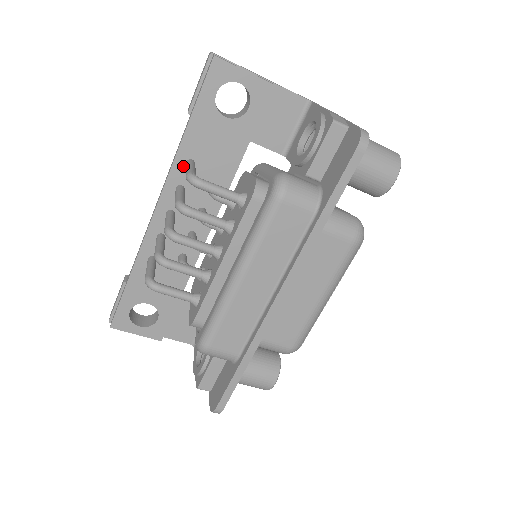
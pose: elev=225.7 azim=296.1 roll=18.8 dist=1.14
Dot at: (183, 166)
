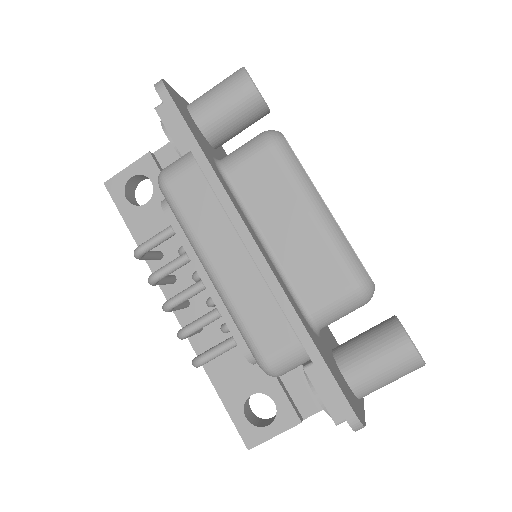
Dot at: (157, 263)
